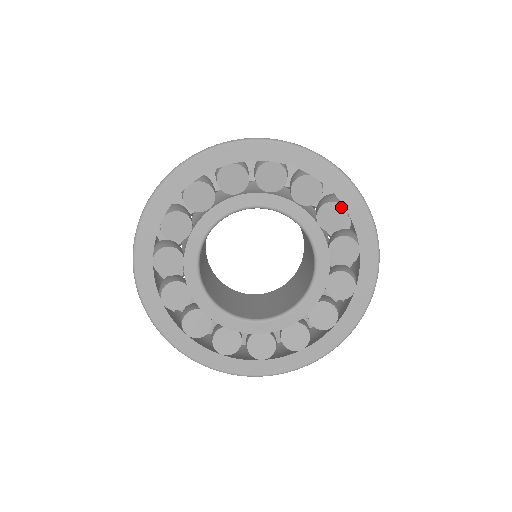
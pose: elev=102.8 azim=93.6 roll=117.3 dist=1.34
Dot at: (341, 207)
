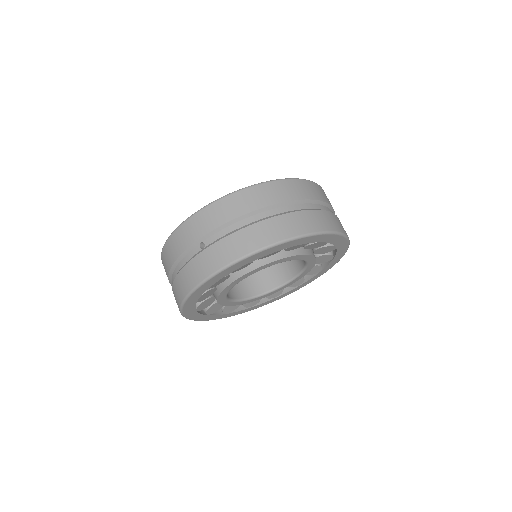
Dot at: (300, 244)
